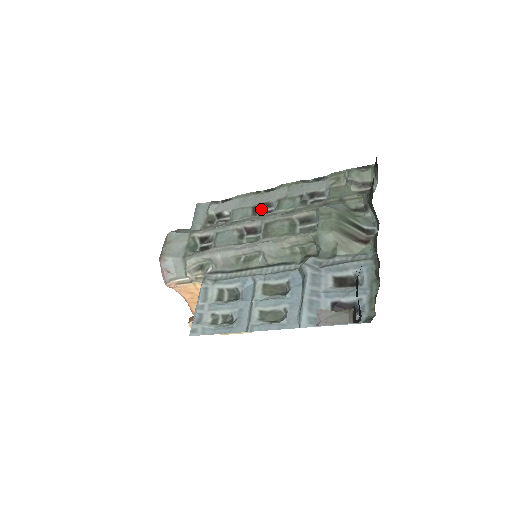
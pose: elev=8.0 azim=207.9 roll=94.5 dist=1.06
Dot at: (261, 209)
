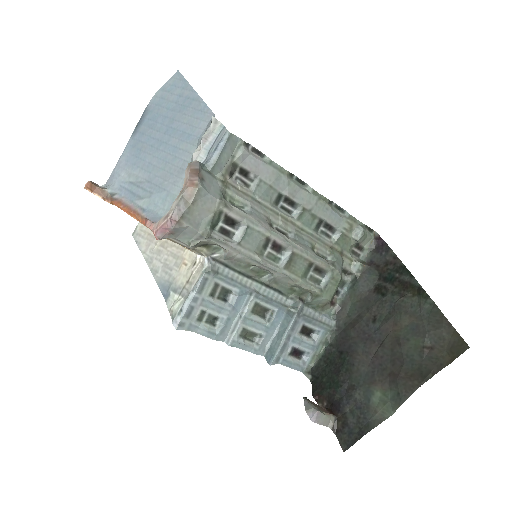
Dot at: (284, 201)
